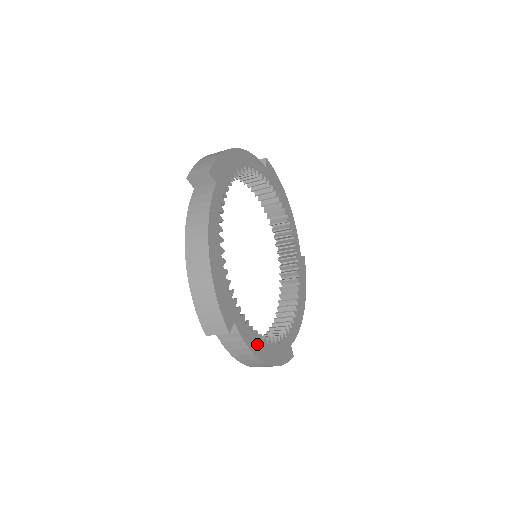
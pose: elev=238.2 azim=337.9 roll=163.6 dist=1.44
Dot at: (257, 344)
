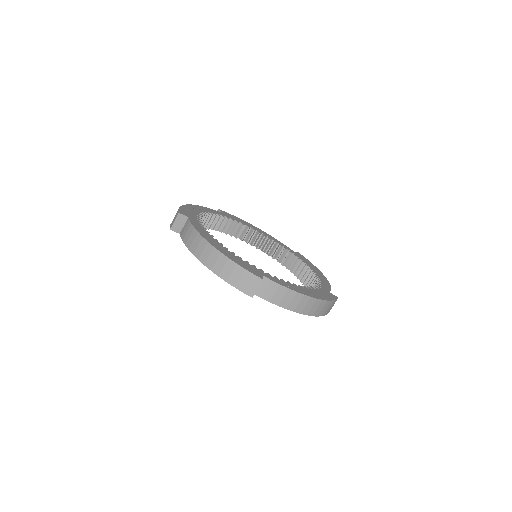
Dot at: (294, 288)
